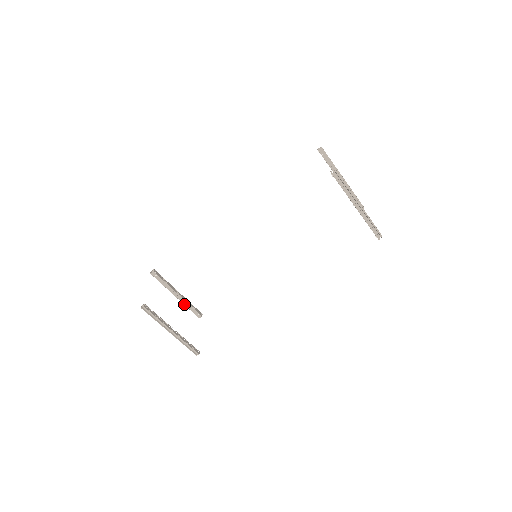
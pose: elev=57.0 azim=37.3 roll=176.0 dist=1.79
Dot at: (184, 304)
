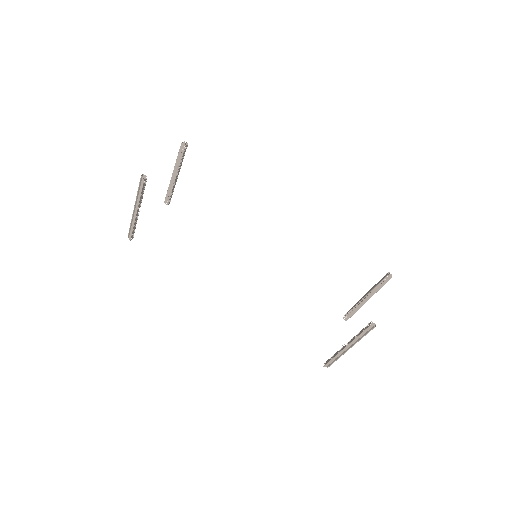
Dot at: (170, 185)
